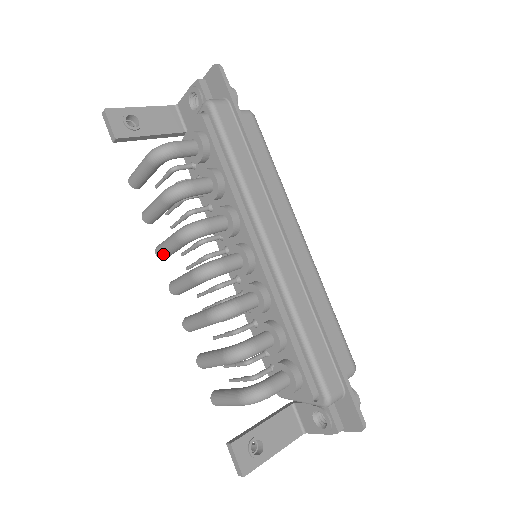
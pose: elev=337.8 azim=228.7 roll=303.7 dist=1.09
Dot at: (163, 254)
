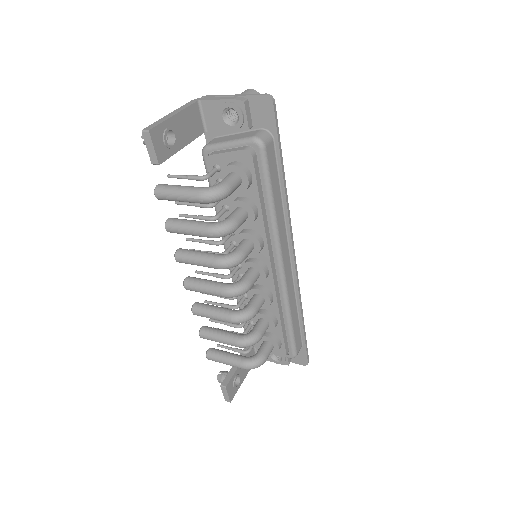
Dot at: (186, 263)
